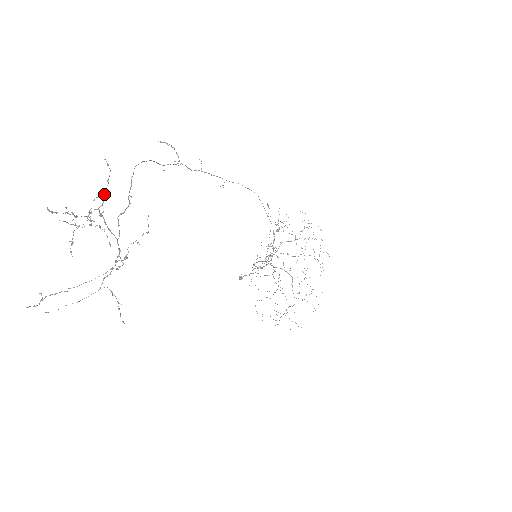
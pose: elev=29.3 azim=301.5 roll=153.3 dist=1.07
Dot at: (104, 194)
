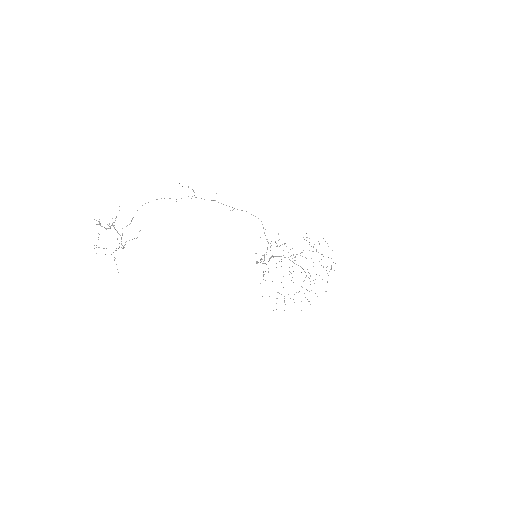
Dot at: occluded
